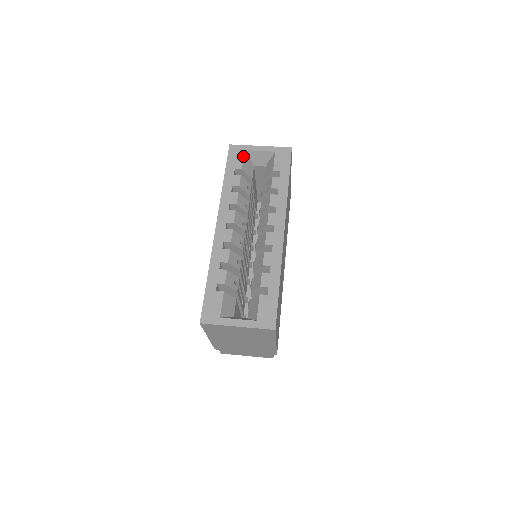
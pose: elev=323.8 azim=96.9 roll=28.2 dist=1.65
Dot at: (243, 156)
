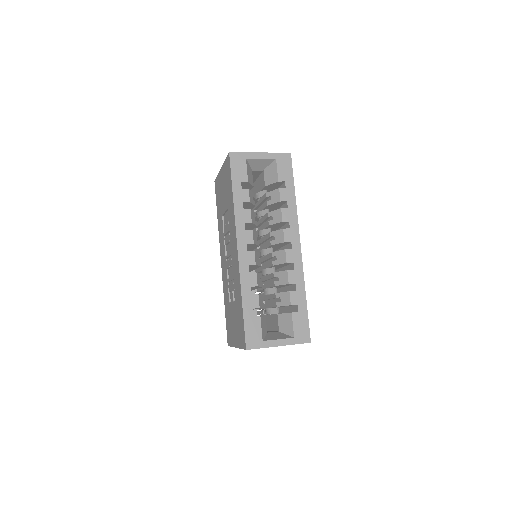
Dot at: (246, 166)
